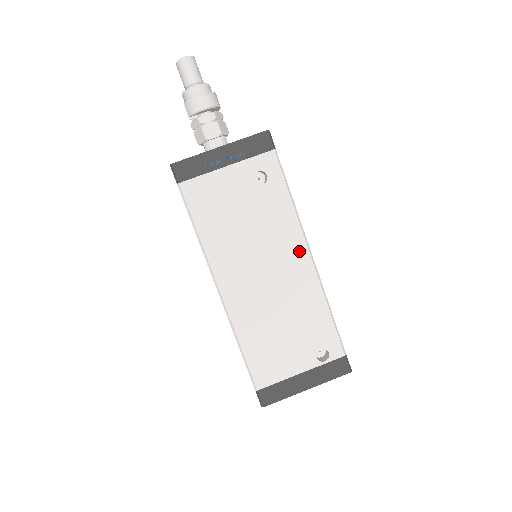
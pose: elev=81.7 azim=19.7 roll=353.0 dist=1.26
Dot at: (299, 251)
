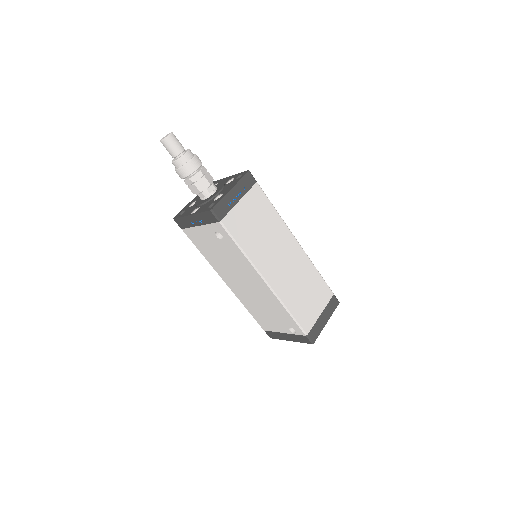
Dot at: (258, 278)
